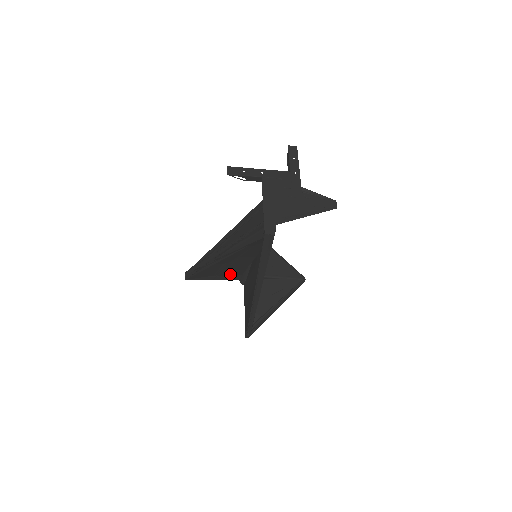
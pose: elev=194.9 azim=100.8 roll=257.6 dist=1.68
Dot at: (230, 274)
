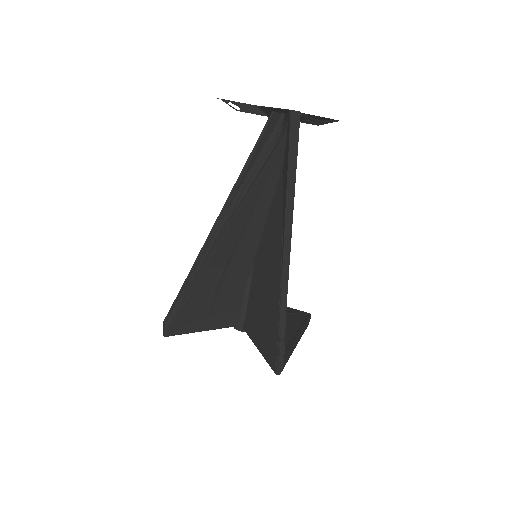
Dot at: (225, 307)
